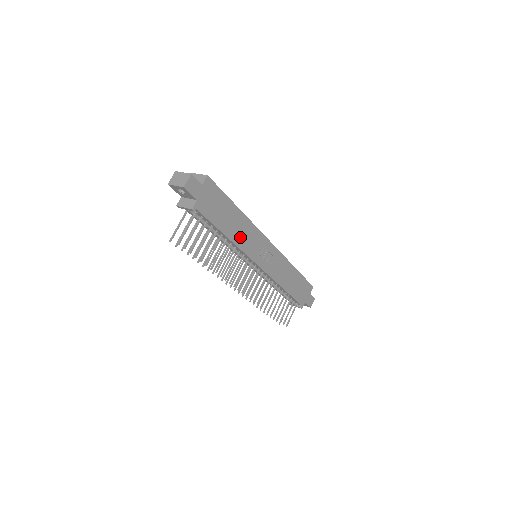
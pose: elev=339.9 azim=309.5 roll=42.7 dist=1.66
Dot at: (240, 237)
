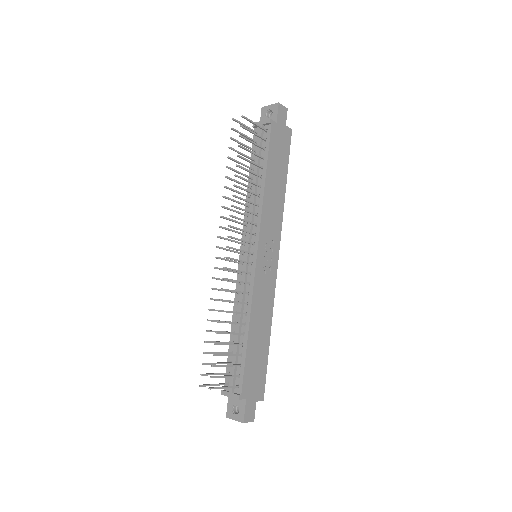
Dot at: (270, 201)
